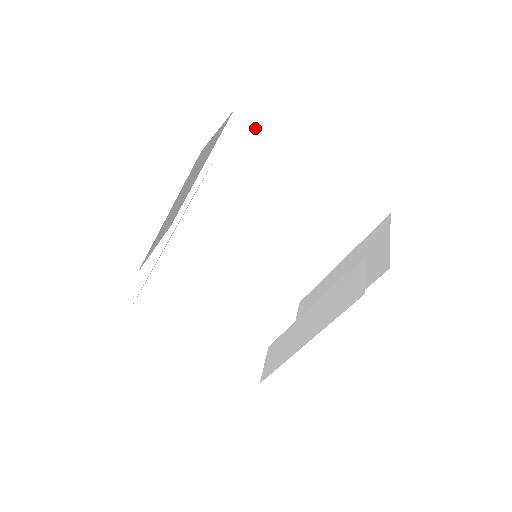
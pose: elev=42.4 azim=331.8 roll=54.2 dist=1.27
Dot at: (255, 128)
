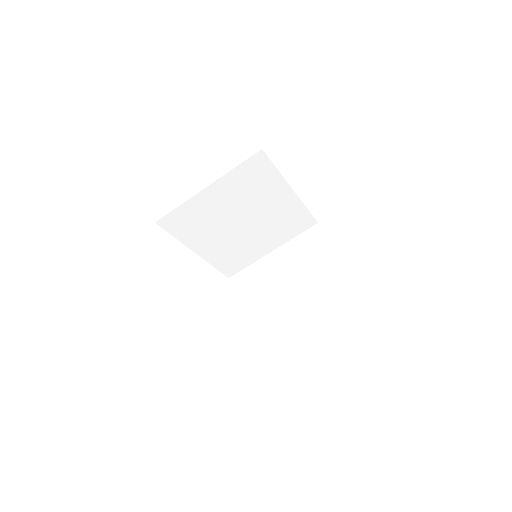
Dot at: (269, 163)
